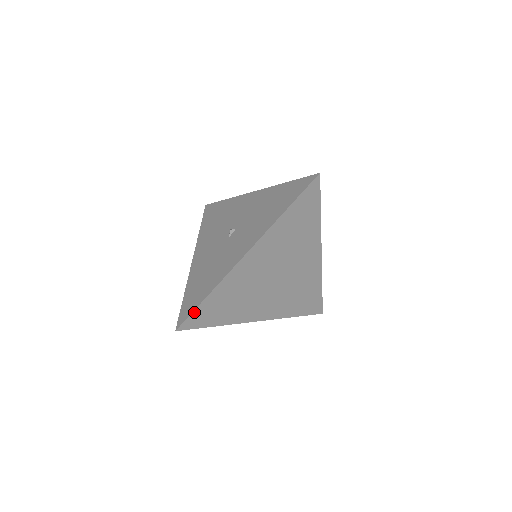
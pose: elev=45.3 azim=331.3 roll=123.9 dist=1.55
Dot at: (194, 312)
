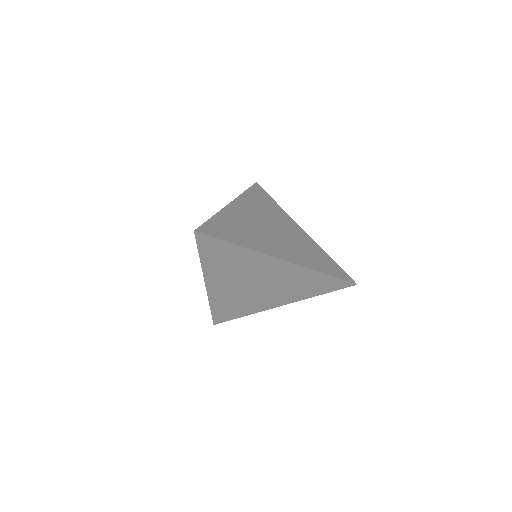
Dot at: (213, 316)
